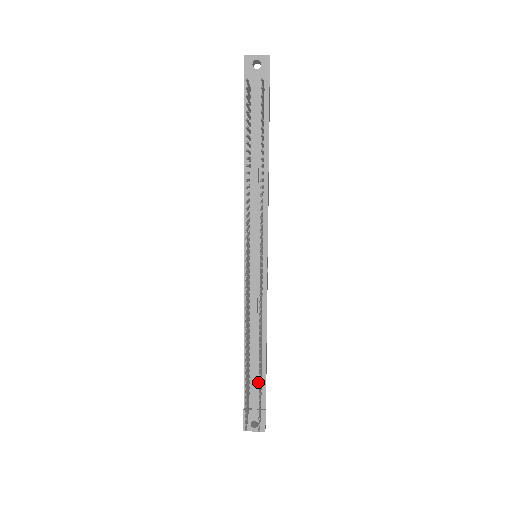
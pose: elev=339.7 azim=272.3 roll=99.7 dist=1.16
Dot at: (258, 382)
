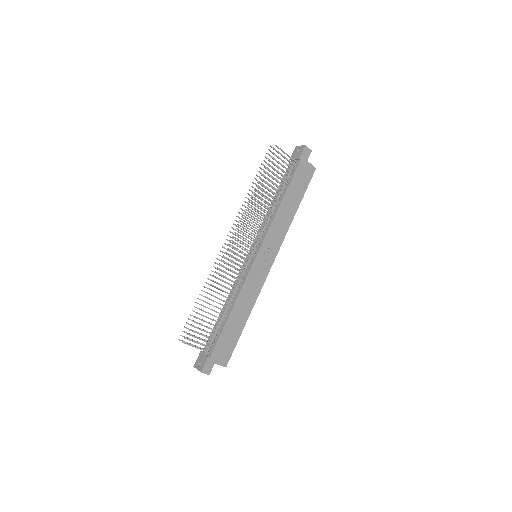
Dot at: (216, 336)
